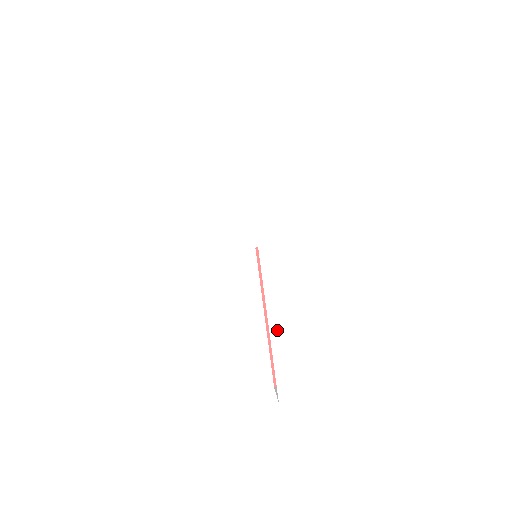
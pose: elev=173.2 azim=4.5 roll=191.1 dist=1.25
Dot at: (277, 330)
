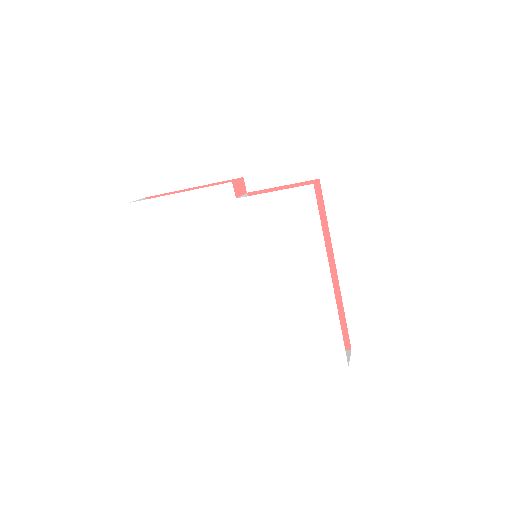
Dot at: (271, 315)
